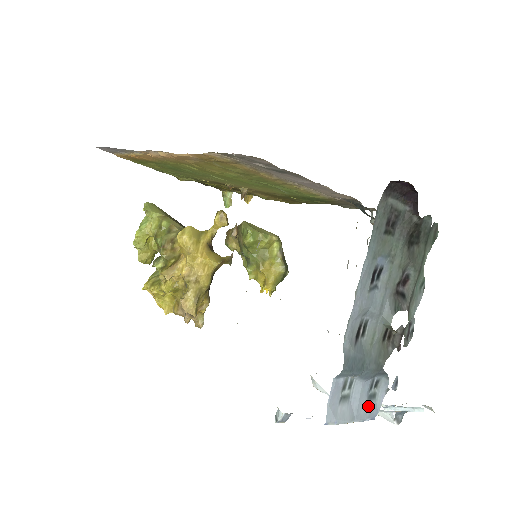
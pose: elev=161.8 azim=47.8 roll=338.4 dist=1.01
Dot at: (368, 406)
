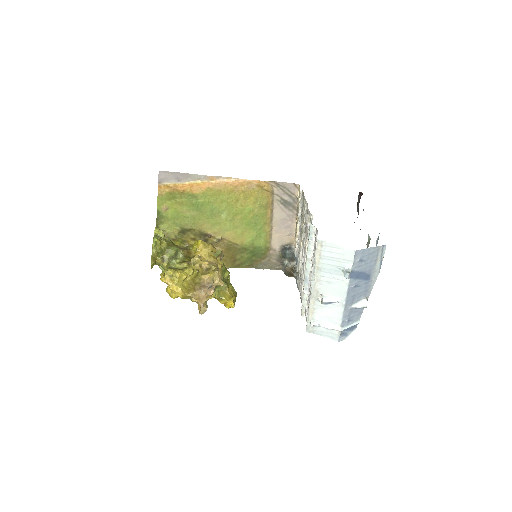
Dot at: occluded
